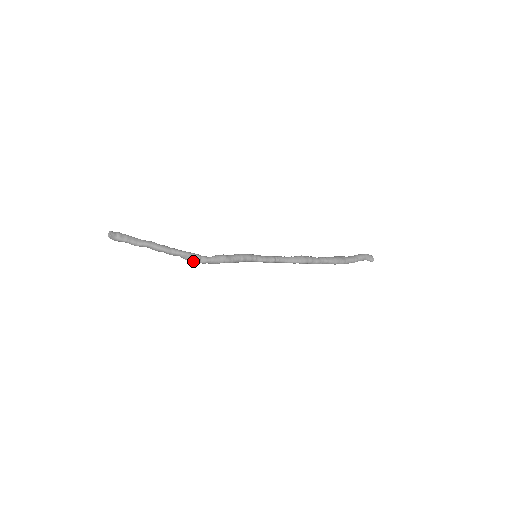
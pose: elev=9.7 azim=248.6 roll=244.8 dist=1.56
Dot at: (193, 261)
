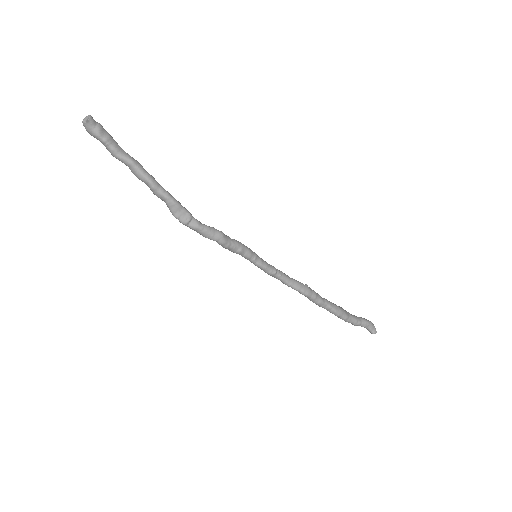
Dot at: (179, 217)
